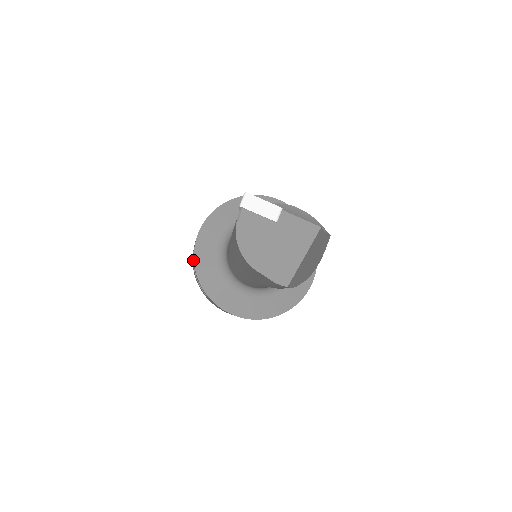
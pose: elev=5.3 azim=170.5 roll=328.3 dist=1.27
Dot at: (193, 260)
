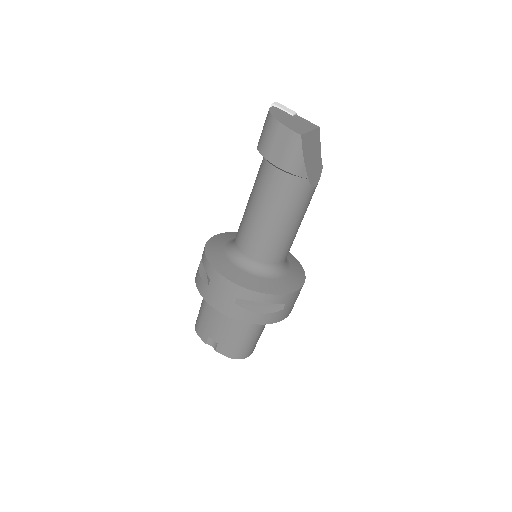
Dot at: (202, 256)
